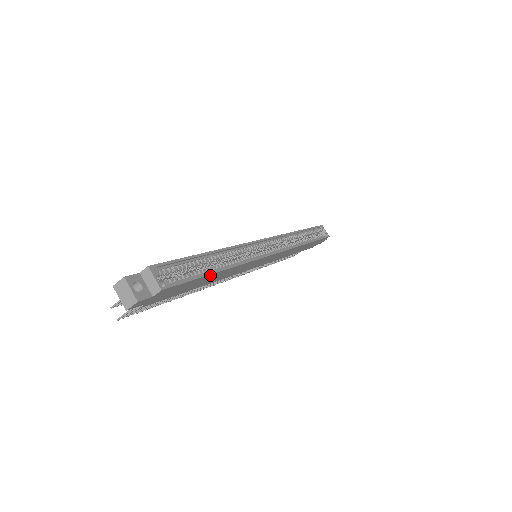
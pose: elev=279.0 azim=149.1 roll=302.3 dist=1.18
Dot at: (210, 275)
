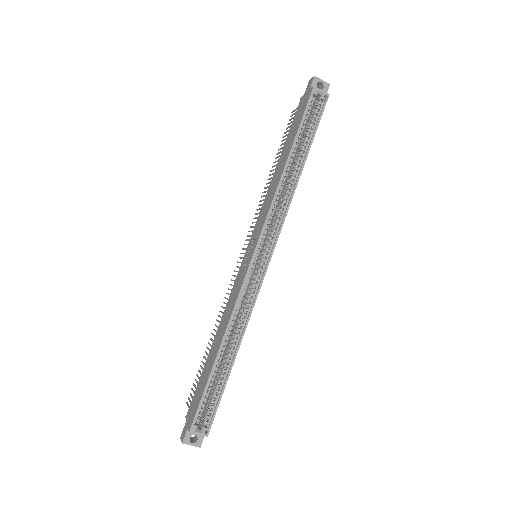
Dot at: (229, 373)
